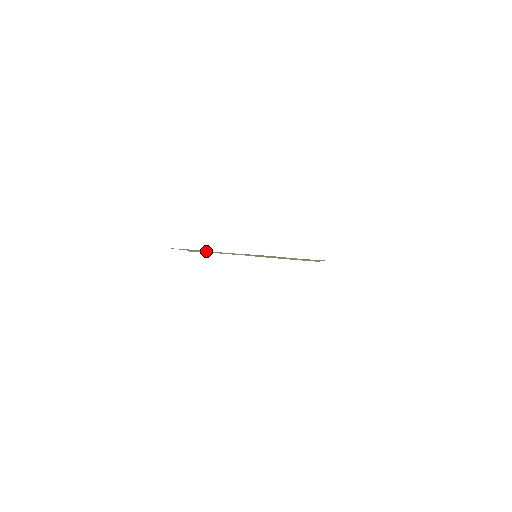
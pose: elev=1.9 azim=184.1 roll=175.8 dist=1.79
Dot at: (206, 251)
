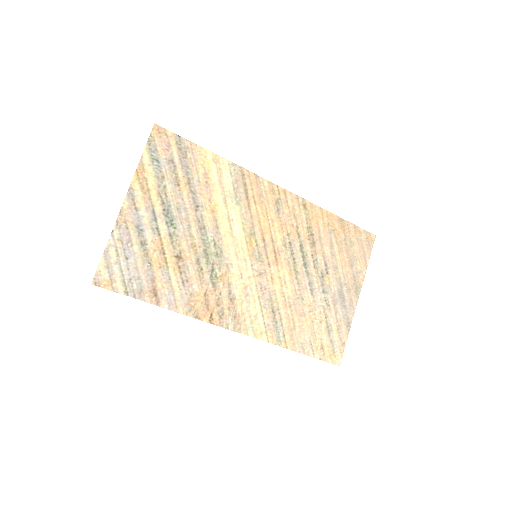
Dot at: (134, 258)
